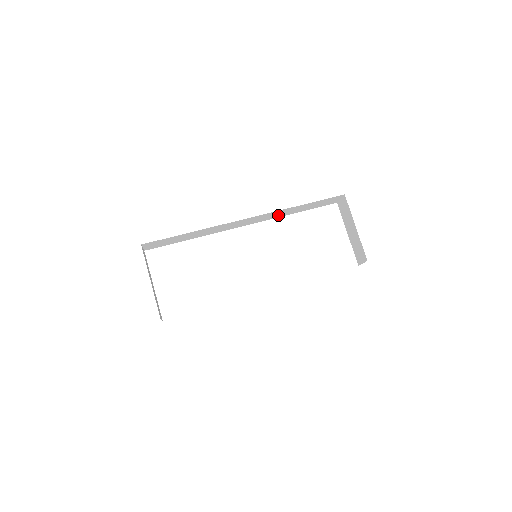
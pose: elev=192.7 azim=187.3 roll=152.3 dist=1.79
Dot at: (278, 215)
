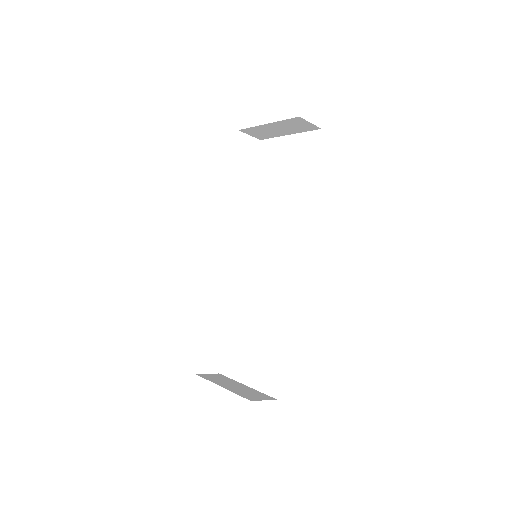
Dot at: (240, 214)
